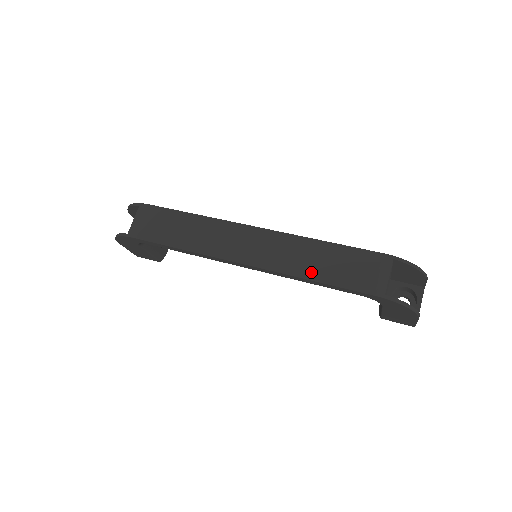
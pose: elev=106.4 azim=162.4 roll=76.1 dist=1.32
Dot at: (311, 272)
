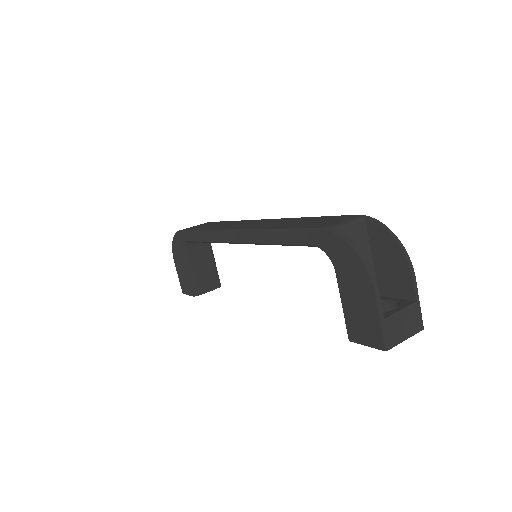
Dot at: (278, 226)
